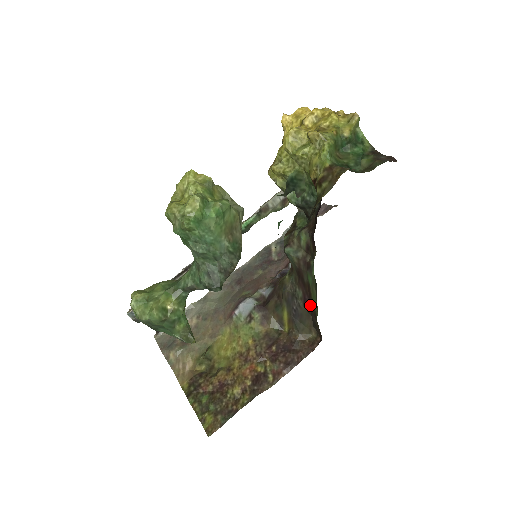
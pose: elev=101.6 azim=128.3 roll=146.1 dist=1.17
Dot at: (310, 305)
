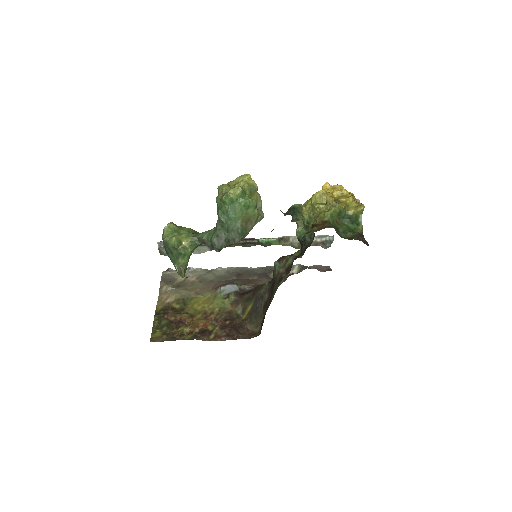
Dot at: occluded
